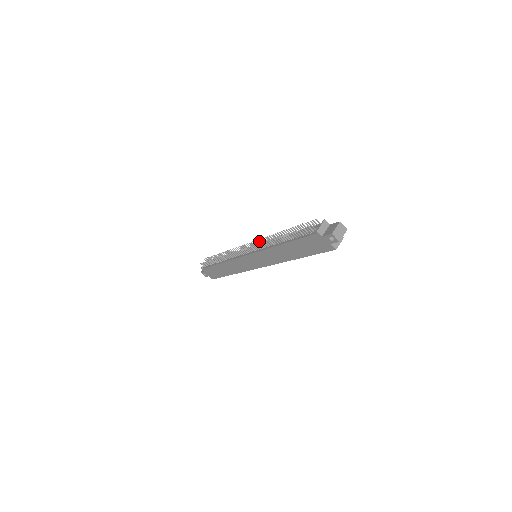
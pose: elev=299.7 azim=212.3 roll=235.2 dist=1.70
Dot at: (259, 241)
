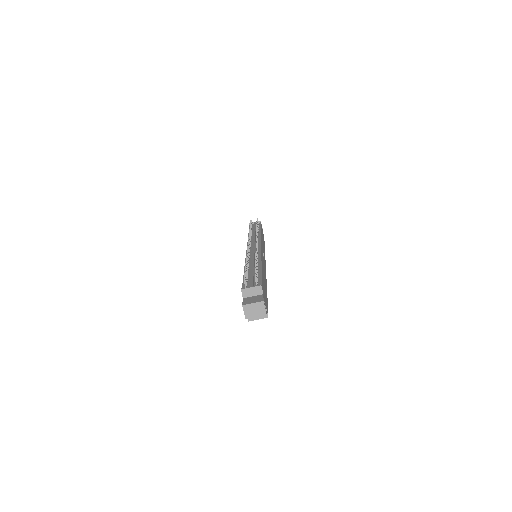
Dot at: occluded
